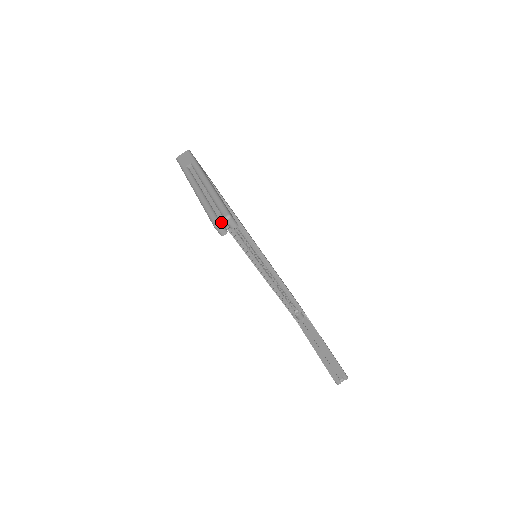
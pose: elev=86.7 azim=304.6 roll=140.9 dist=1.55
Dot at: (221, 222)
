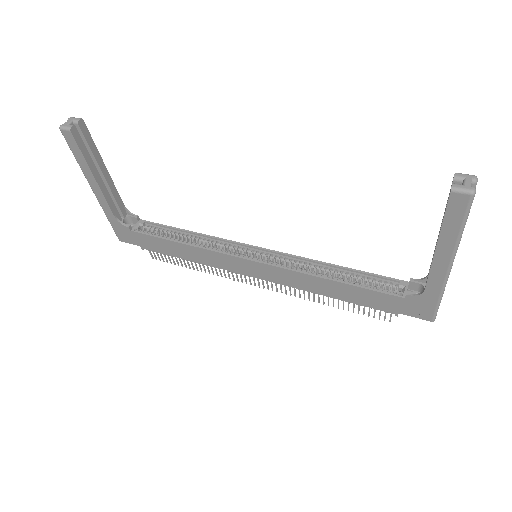
Dot at: occluded
